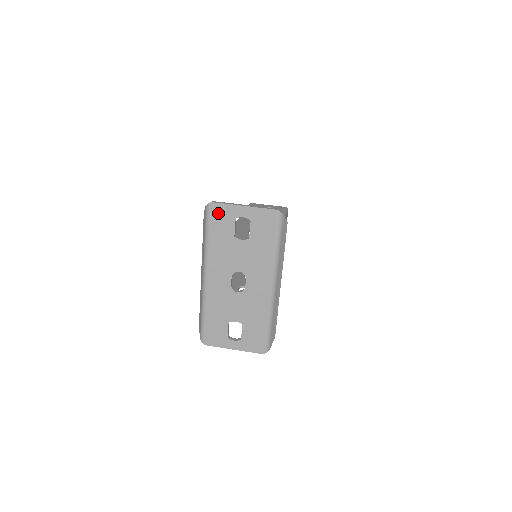
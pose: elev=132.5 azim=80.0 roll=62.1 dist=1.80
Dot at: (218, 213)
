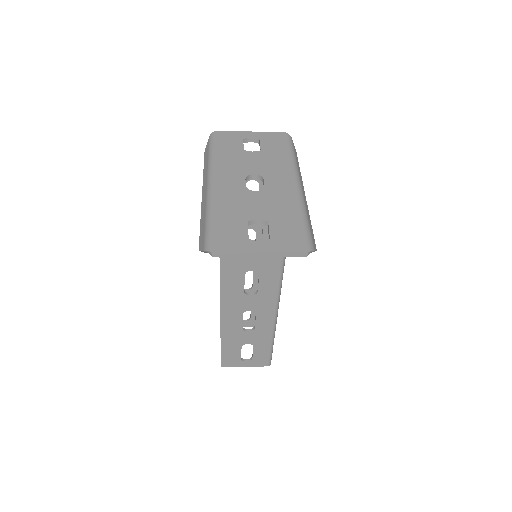
Dot at: (224, 137)
